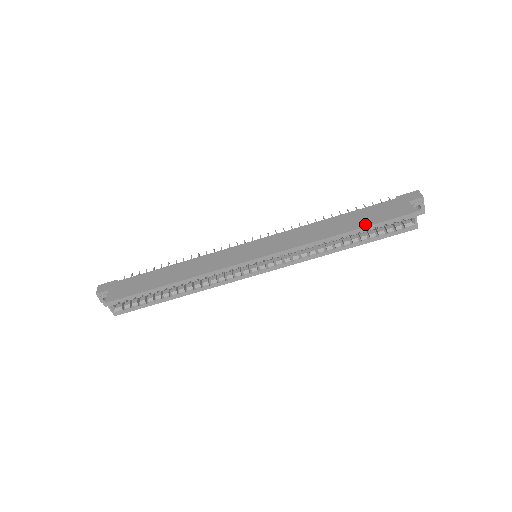
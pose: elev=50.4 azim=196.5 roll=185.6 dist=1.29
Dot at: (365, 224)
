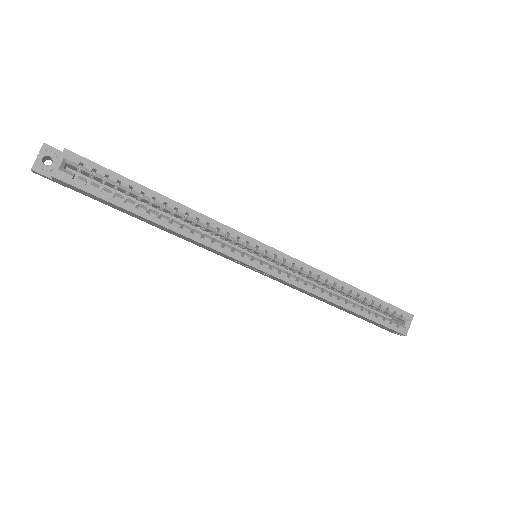
Dot at: (372, 295)
